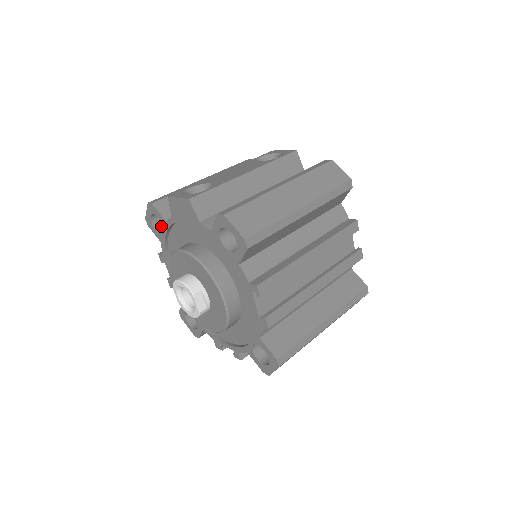
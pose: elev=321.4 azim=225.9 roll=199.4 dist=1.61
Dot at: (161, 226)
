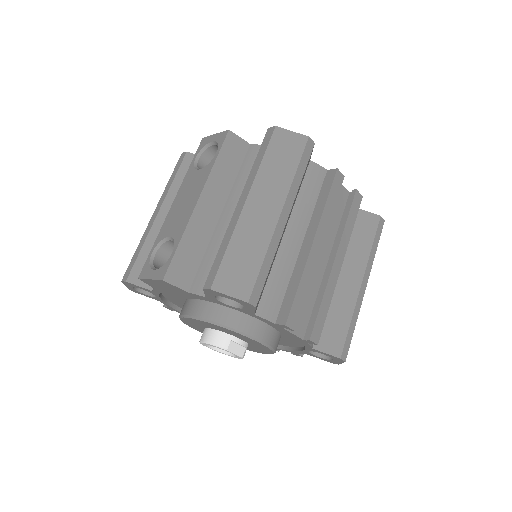
Dot at: occluded
